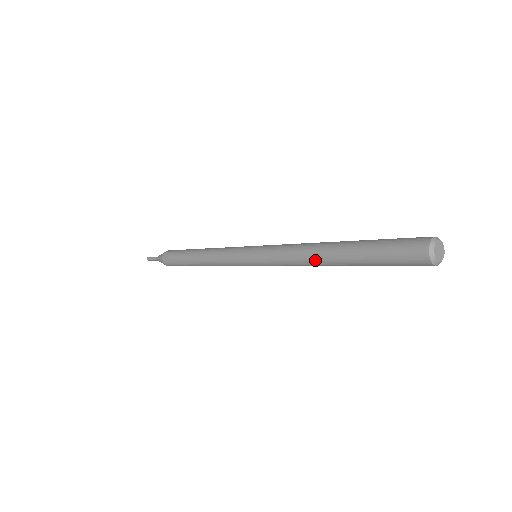
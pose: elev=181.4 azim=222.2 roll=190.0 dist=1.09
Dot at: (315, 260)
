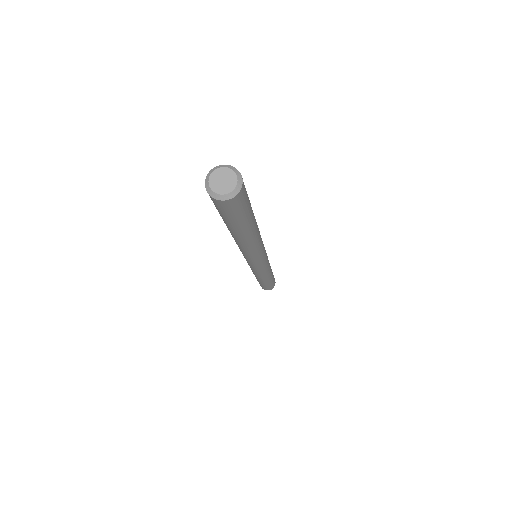
Dot at: (243, 245)
